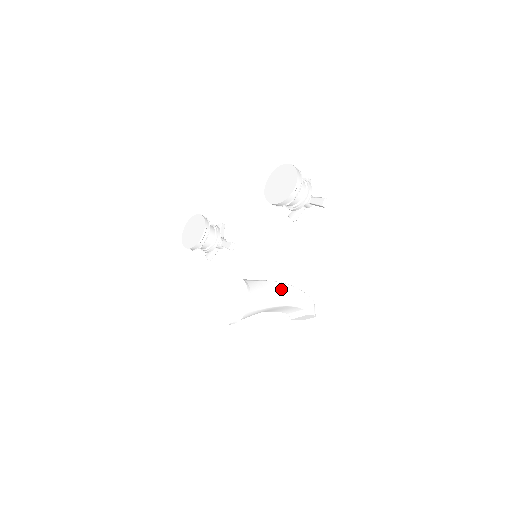
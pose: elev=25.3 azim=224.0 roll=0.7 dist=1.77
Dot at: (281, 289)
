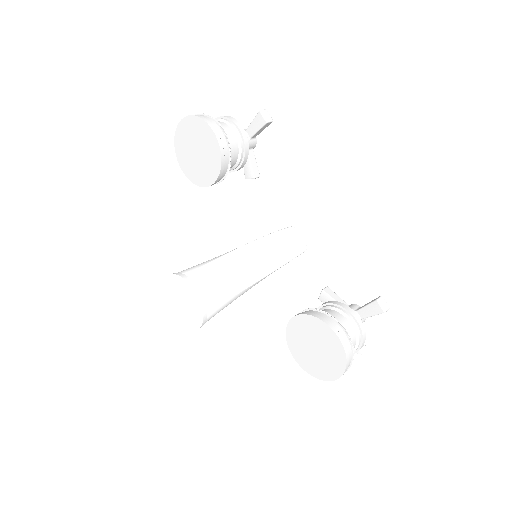
Dot at: occluded
